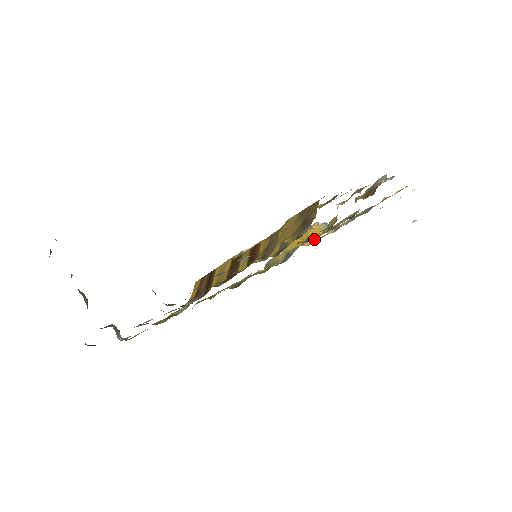
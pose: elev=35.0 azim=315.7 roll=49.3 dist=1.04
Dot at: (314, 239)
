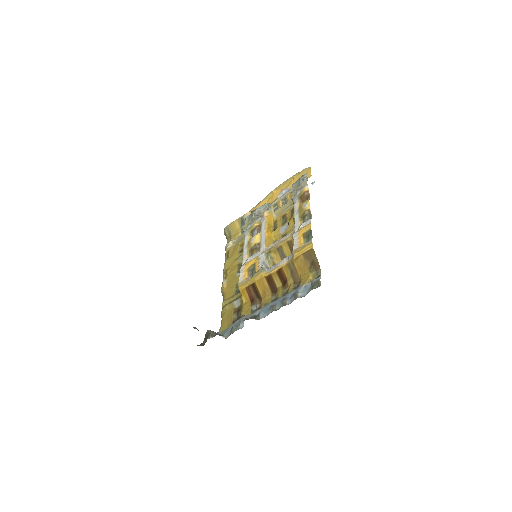
Dot at: (273, 225)
